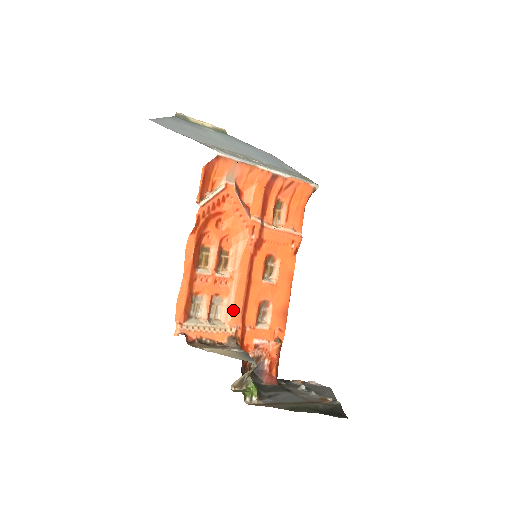
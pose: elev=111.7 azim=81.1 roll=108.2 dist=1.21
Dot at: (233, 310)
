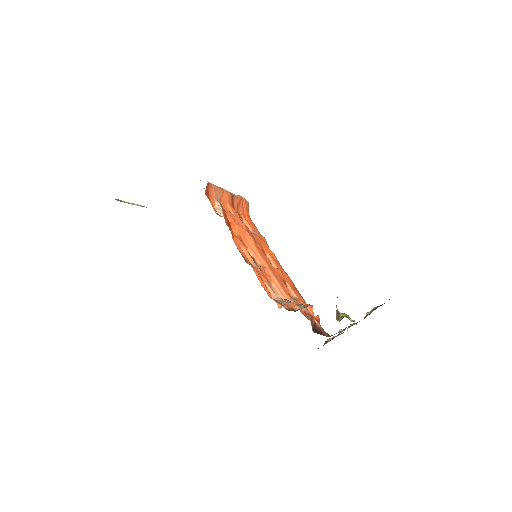
Dot at: (282, 288)
